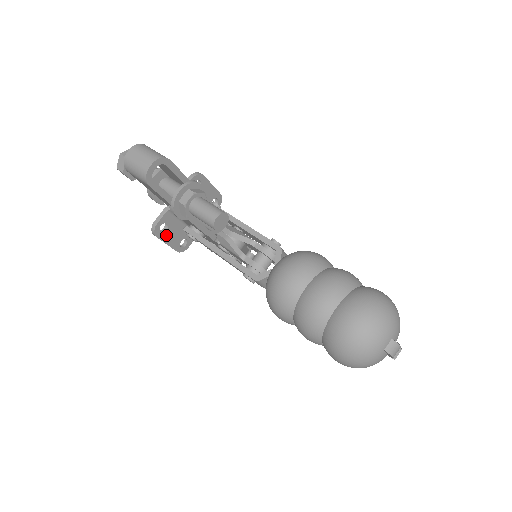
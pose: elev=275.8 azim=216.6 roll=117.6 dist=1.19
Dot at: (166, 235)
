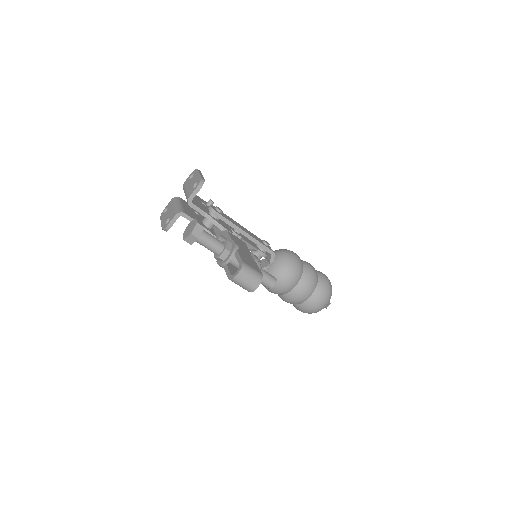
Dot at: occluded
